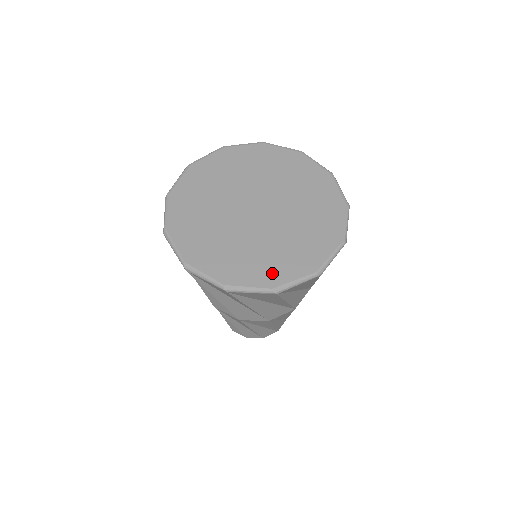
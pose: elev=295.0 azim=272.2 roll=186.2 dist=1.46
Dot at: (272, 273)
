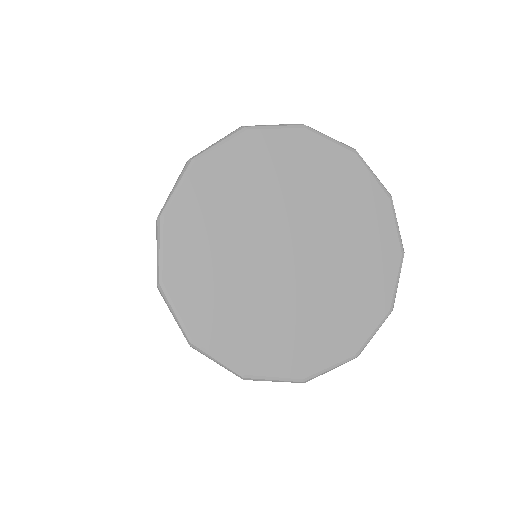
Dot at: (255, 354)
